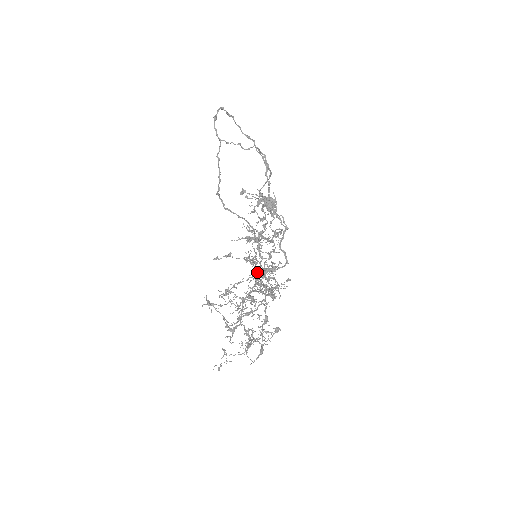
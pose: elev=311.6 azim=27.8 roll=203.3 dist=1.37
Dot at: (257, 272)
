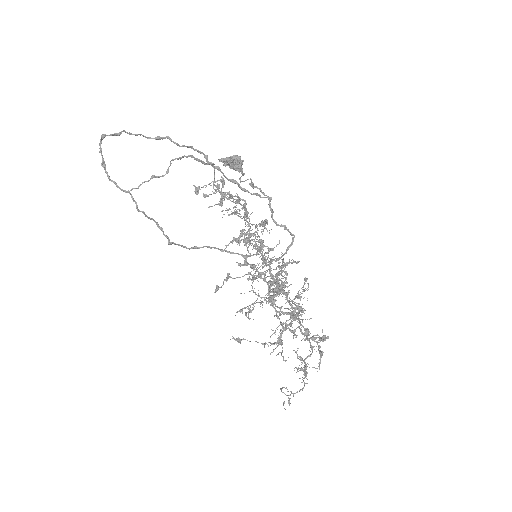
Dot at: (268, 293)
